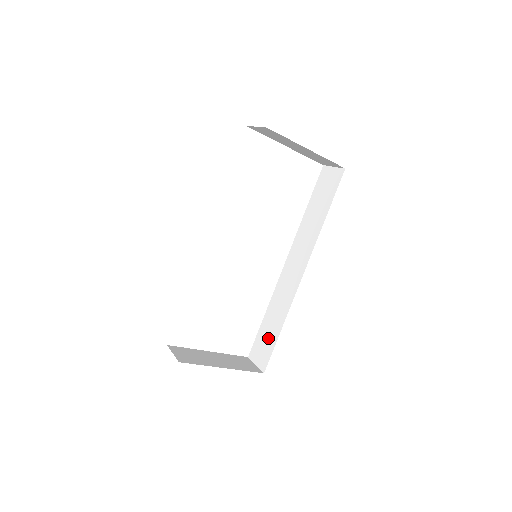
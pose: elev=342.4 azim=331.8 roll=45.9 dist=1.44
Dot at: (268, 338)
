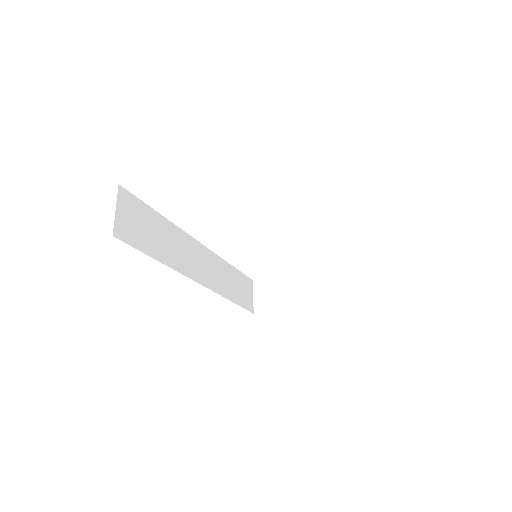
Dot at: occluded
